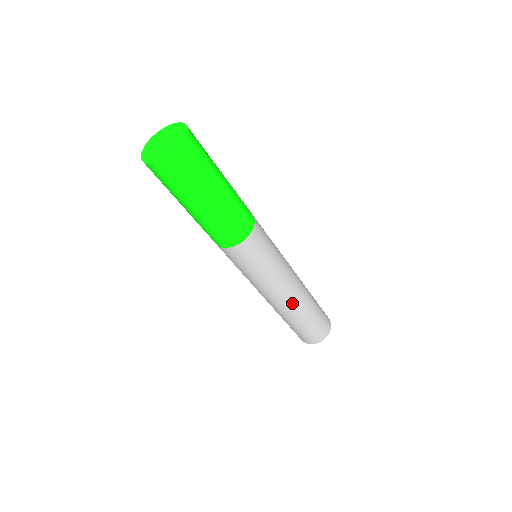
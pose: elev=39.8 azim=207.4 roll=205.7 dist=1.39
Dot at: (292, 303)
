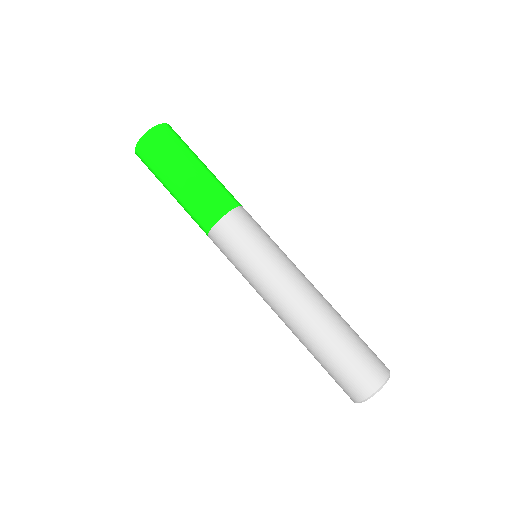
Dot at: (316, 299)
